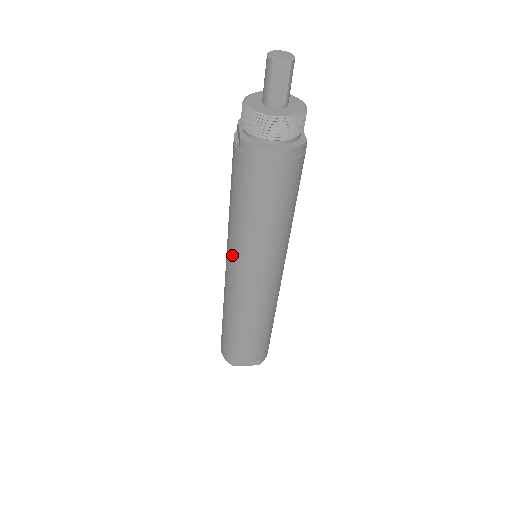
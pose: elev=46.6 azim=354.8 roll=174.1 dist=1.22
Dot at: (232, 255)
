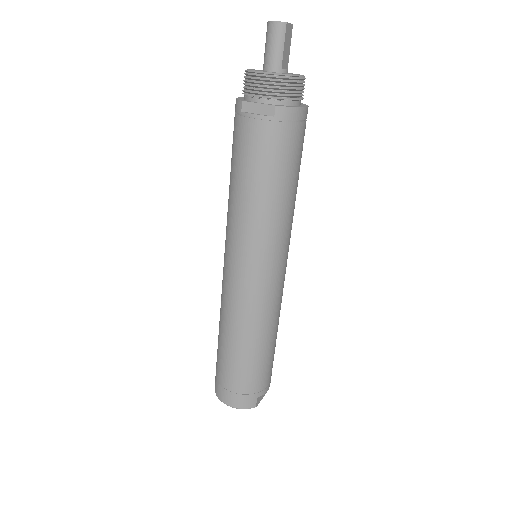
Dot at: (260, 254)
